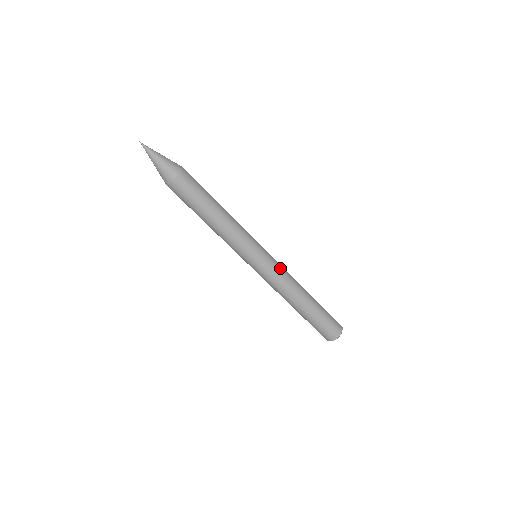
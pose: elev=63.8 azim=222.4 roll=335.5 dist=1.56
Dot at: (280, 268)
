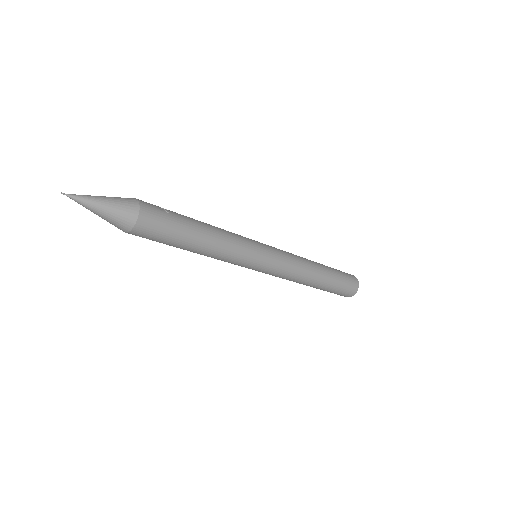
Dot at: (284, 271)
